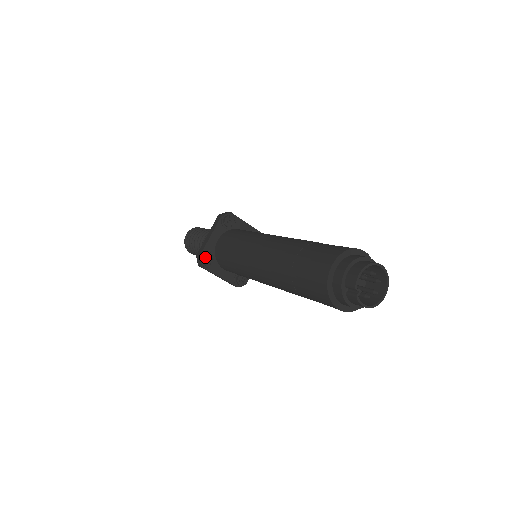
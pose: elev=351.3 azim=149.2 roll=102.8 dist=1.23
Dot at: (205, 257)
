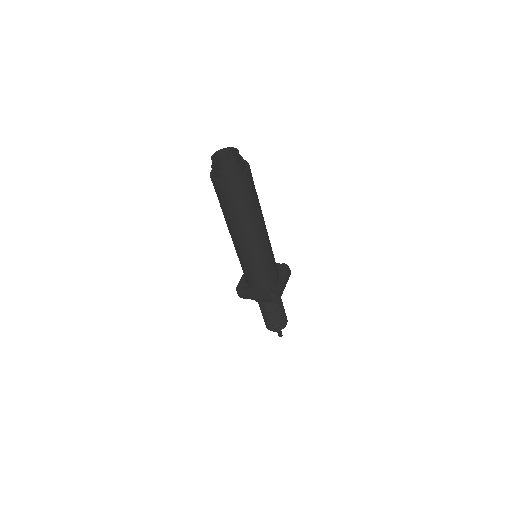
Dot at: (238, 286)
